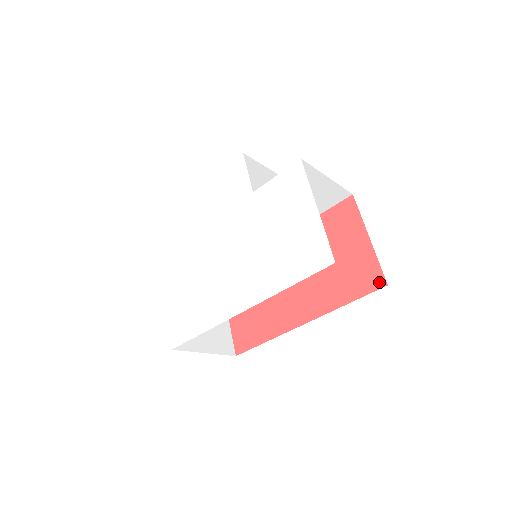
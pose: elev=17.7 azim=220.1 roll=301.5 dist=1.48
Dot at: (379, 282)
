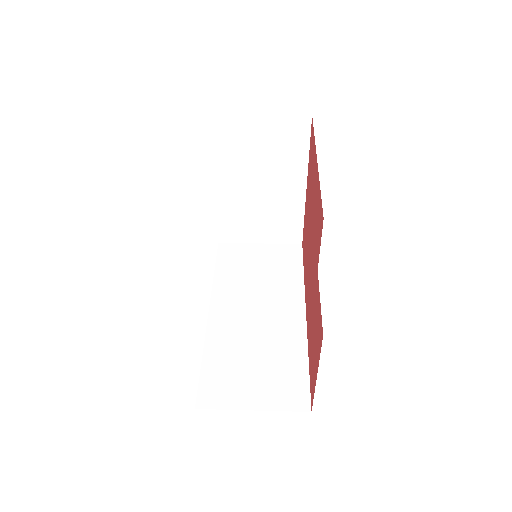
Dot at: (311, 400)
